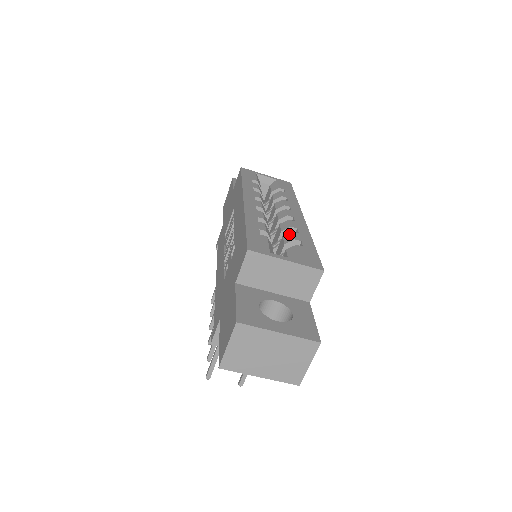
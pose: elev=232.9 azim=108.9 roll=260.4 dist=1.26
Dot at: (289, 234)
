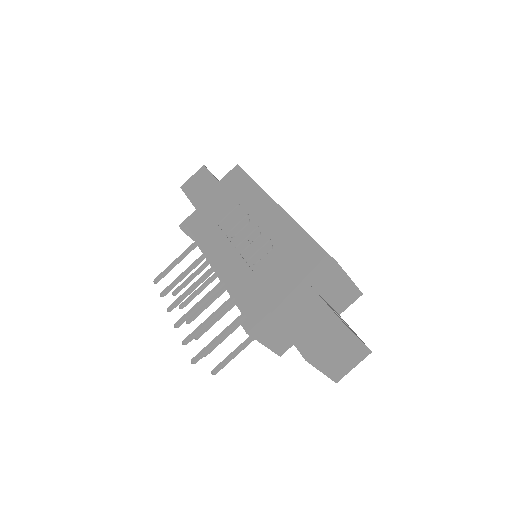
Dot at: occluded
